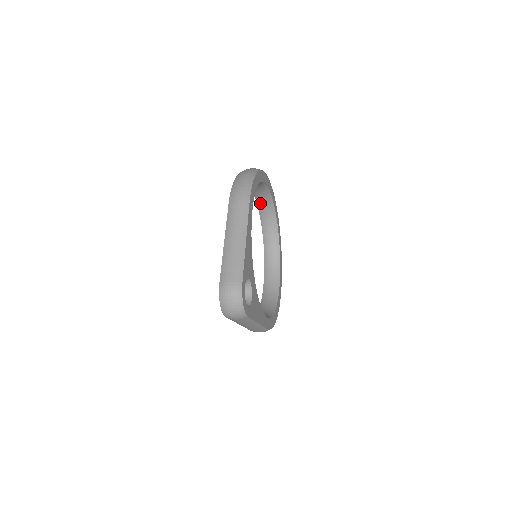
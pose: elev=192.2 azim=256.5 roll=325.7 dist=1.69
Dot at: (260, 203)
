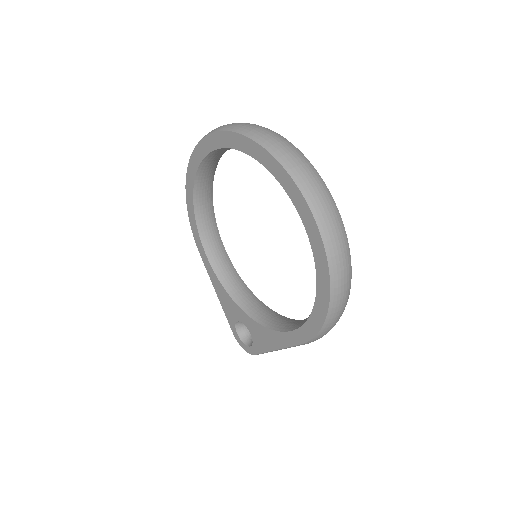
Dot at: occluded
